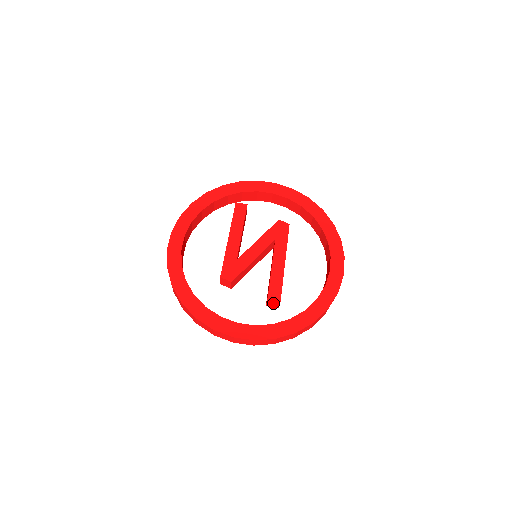
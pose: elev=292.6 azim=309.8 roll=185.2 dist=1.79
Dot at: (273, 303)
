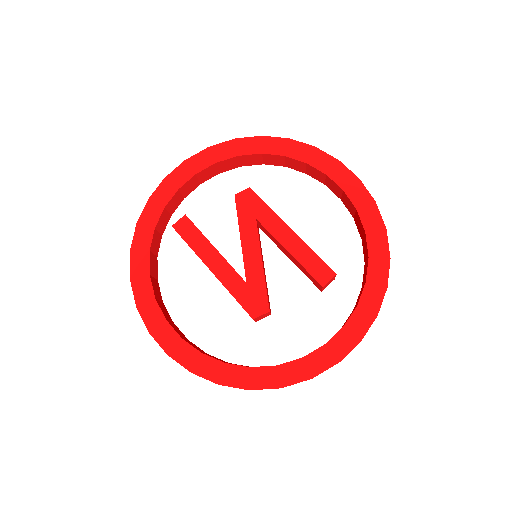
Dot at: (328, 283)
